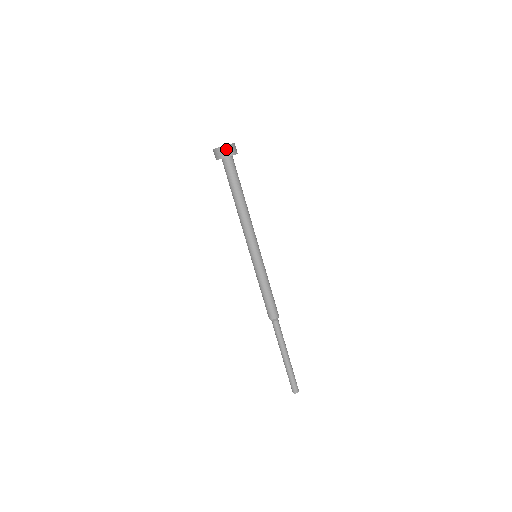
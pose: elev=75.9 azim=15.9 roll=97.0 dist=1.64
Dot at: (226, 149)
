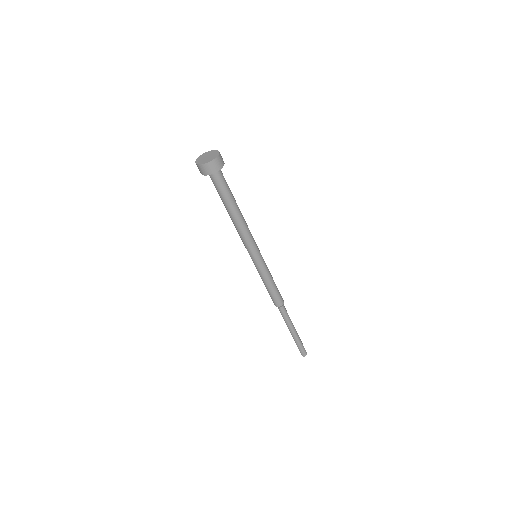
Dot at: (214, 164)
